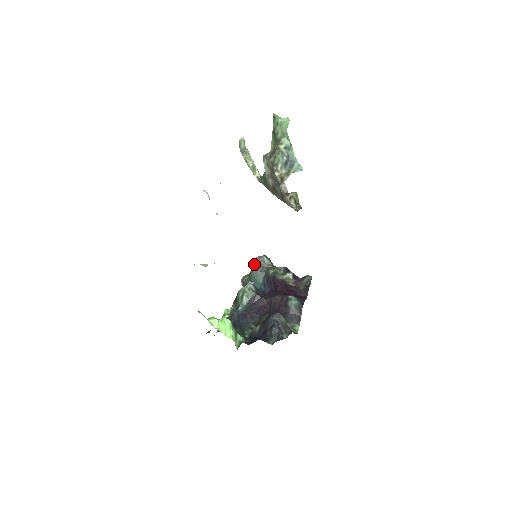
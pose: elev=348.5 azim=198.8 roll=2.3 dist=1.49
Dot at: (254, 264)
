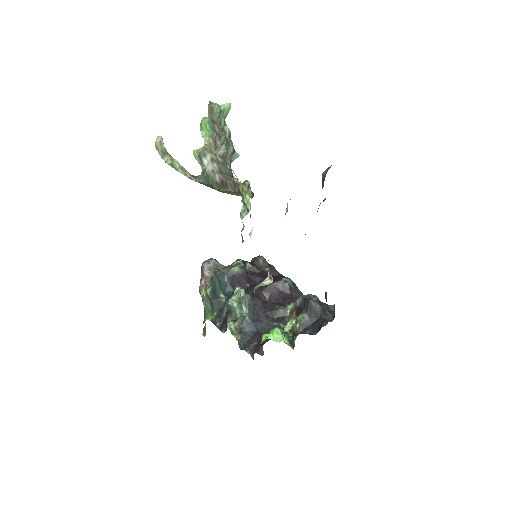
Dot at: (210, 272)
